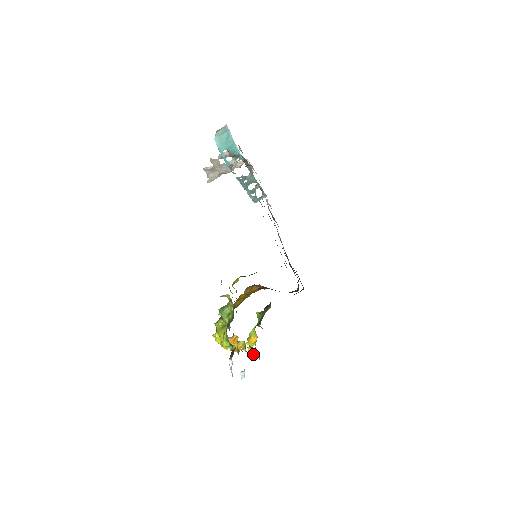
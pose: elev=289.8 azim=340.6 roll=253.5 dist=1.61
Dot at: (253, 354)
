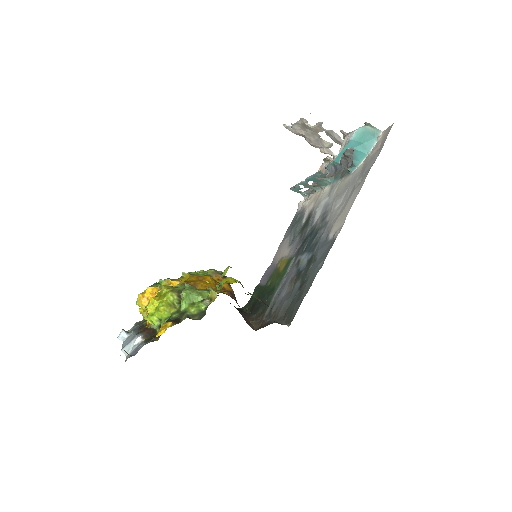
Dot at: occluded
